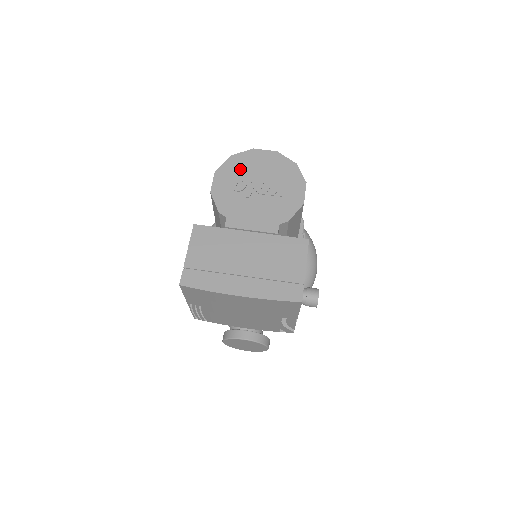
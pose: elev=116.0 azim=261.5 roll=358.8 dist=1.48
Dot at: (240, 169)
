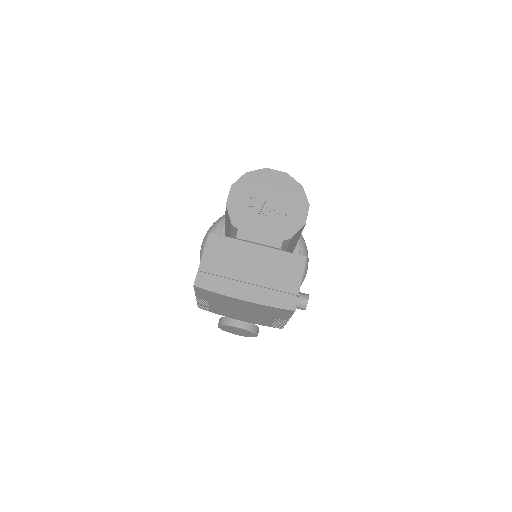
Dot at: (253, 186)
